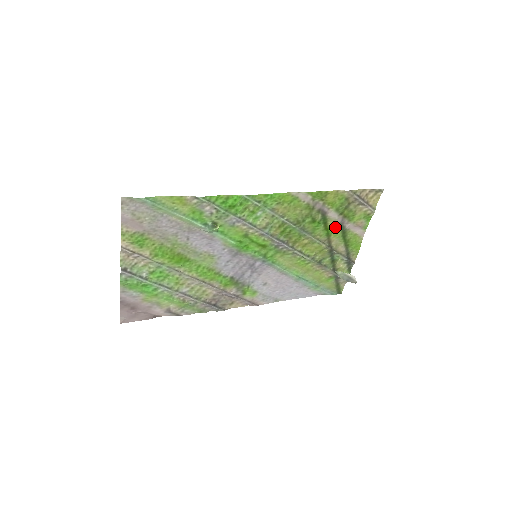
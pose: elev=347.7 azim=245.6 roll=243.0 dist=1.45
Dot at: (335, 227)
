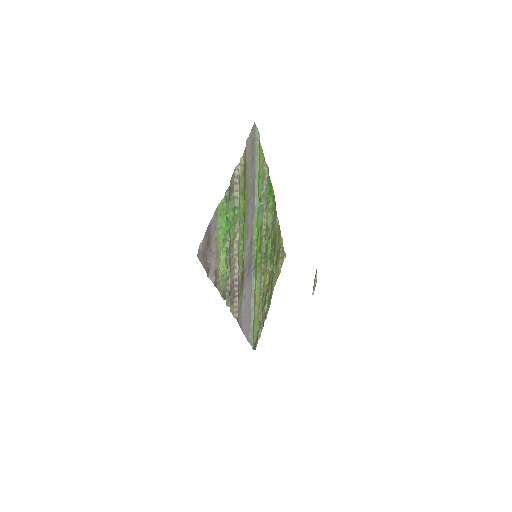
Dot at: occluded
